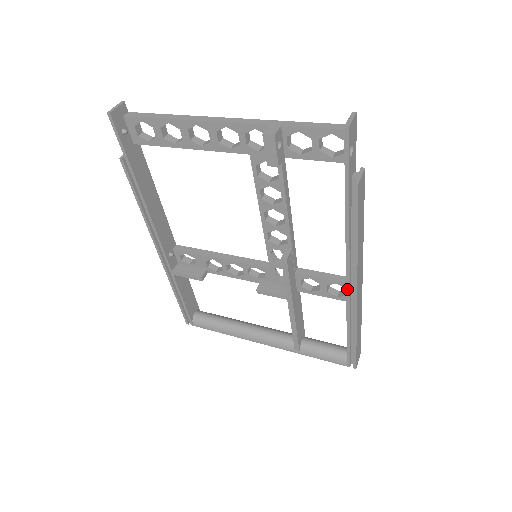
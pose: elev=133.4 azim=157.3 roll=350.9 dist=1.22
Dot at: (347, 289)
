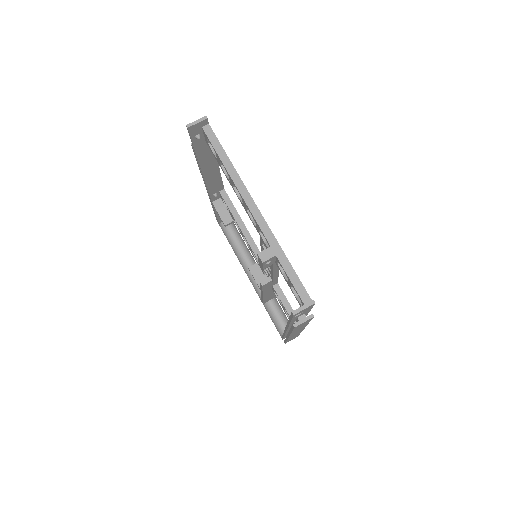
Dot at: (285, 330)
